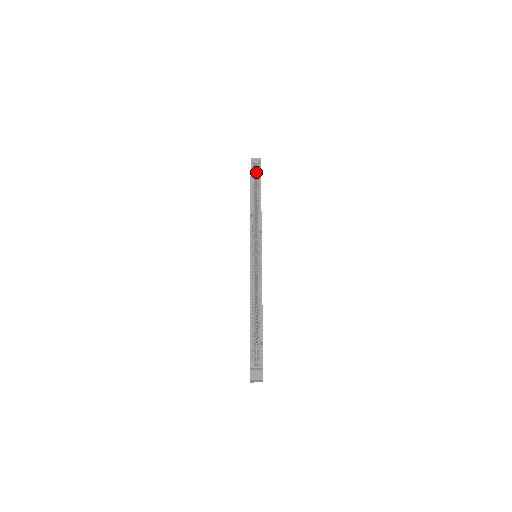
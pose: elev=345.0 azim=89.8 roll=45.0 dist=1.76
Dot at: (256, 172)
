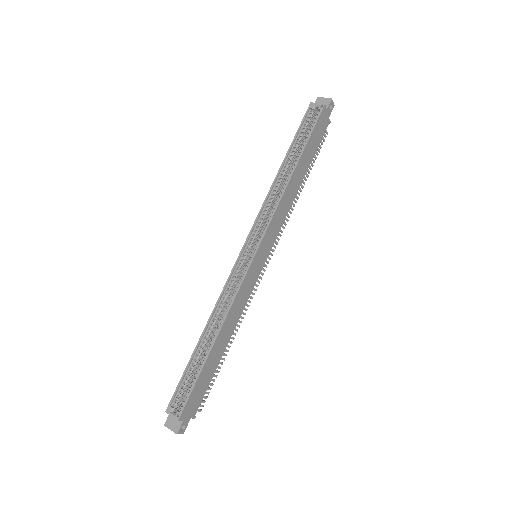
Dot at: (311, 123)
